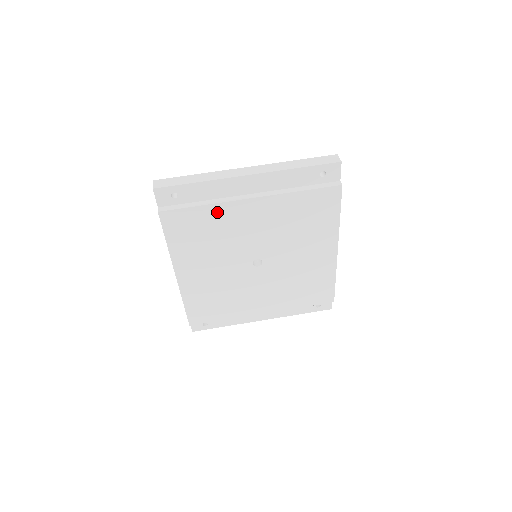
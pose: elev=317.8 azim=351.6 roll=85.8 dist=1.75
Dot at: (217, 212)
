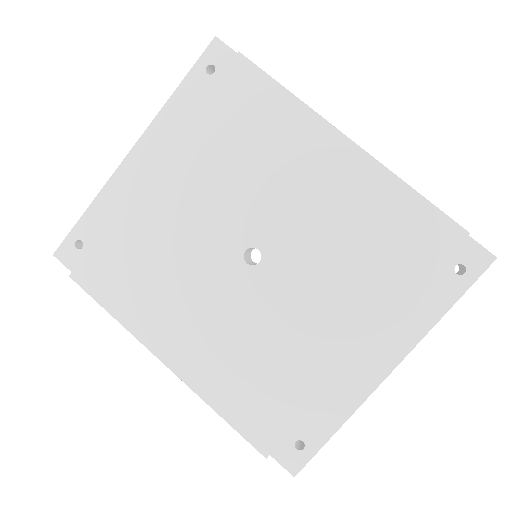
Dot at: (130, 221)
